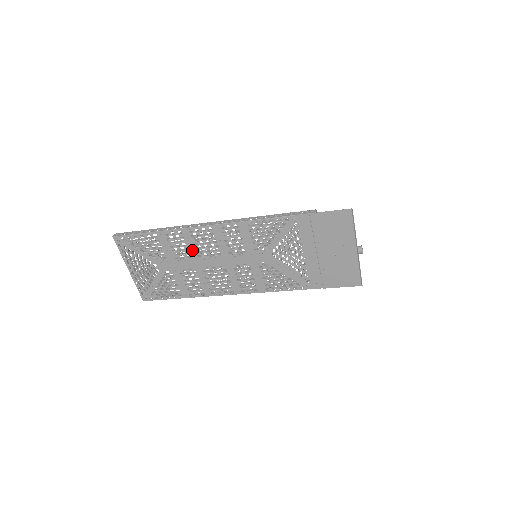
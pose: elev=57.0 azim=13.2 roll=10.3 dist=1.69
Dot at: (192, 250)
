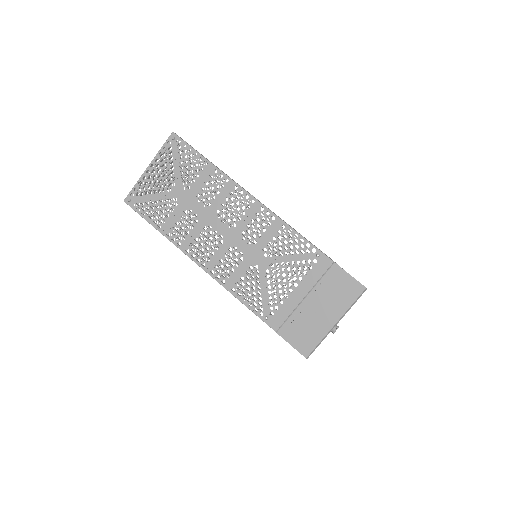
Dot at: (217, 202)
